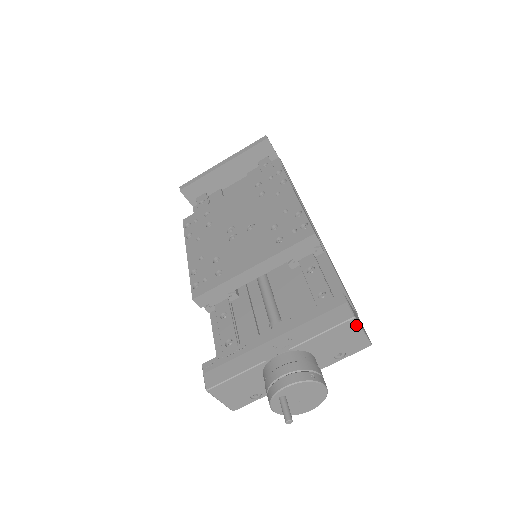
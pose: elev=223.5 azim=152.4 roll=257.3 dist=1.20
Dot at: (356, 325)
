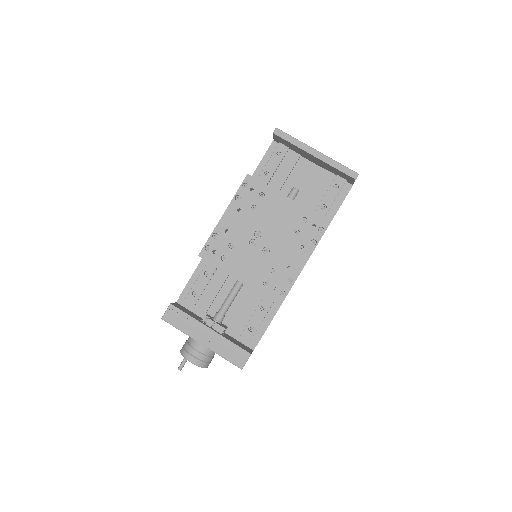
Dot at: occluded
